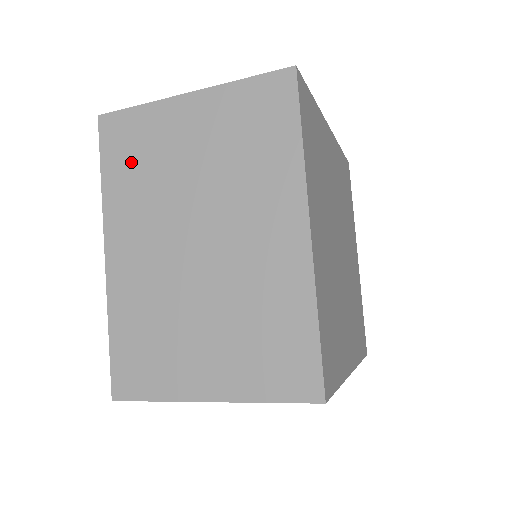
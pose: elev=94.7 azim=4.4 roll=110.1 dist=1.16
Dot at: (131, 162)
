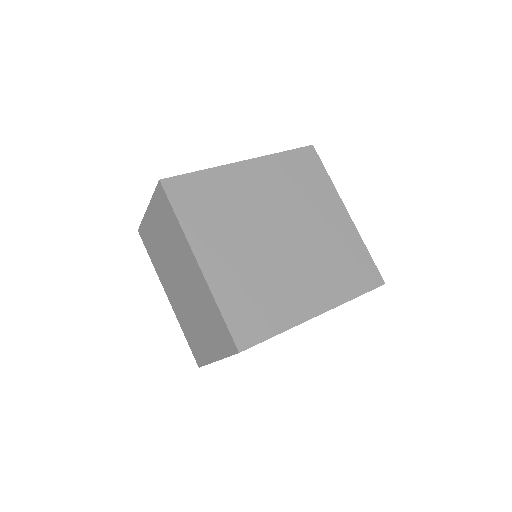
Dot at: (153, 250)
